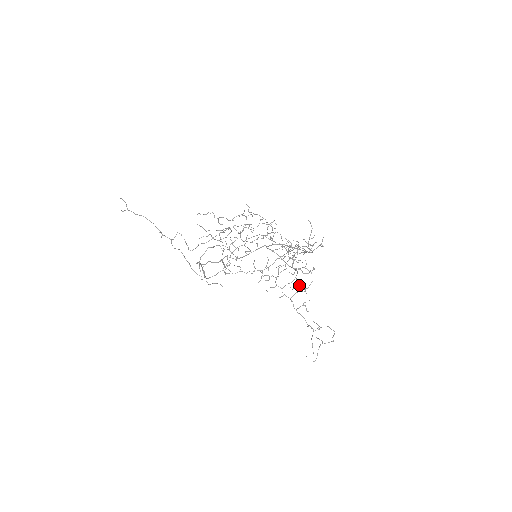
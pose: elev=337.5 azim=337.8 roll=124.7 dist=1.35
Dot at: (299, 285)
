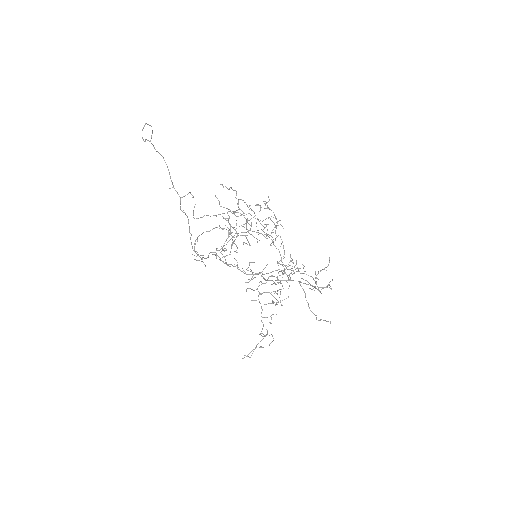
Dot at: occluded
